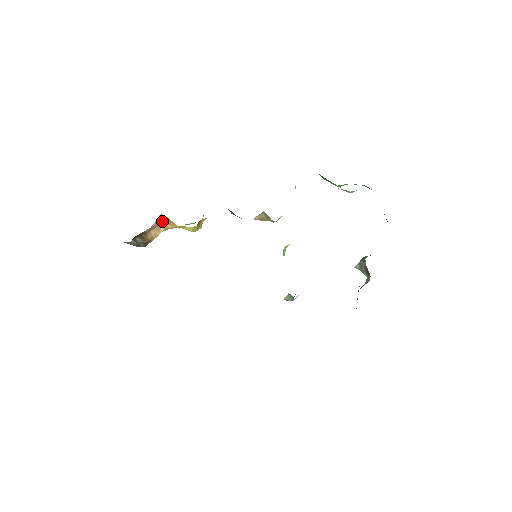
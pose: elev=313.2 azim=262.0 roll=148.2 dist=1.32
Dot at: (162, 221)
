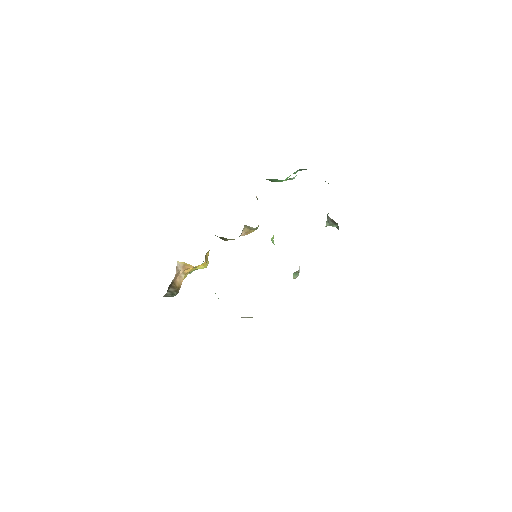
Dot at: (180, 268)
